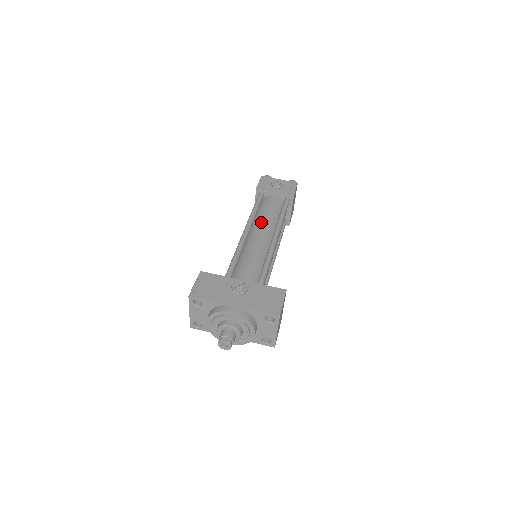
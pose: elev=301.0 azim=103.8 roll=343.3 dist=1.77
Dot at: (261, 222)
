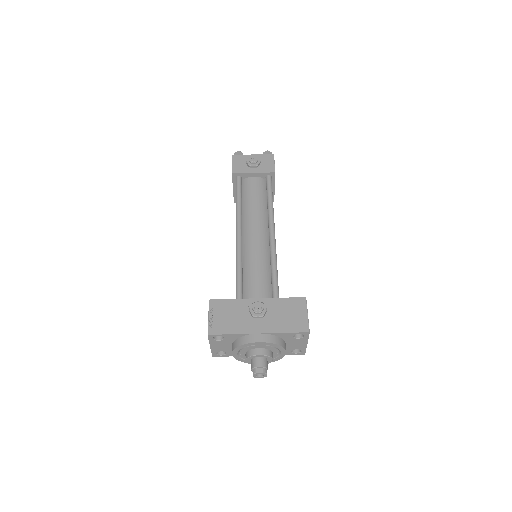
Dot at: (251, 216)
